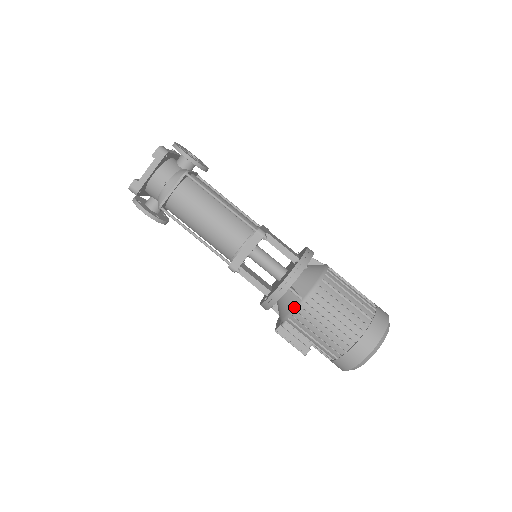
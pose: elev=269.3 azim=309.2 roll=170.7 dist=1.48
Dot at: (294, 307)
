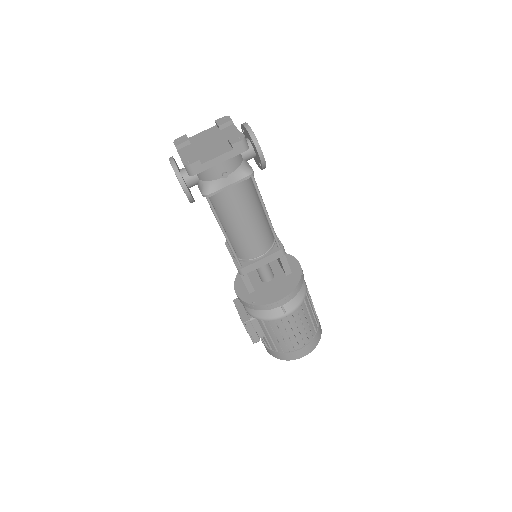
Dot at: (275, 317)
